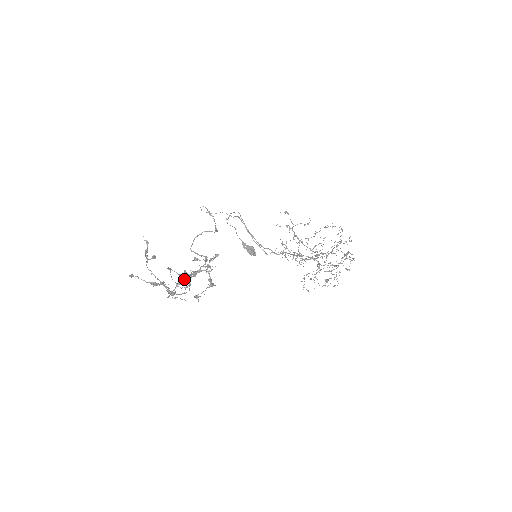
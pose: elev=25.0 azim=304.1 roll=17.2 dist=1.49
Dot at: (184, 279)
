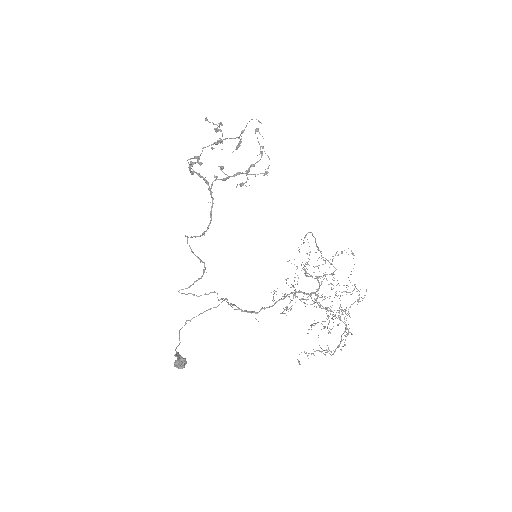
Dot at: (240, 145)
